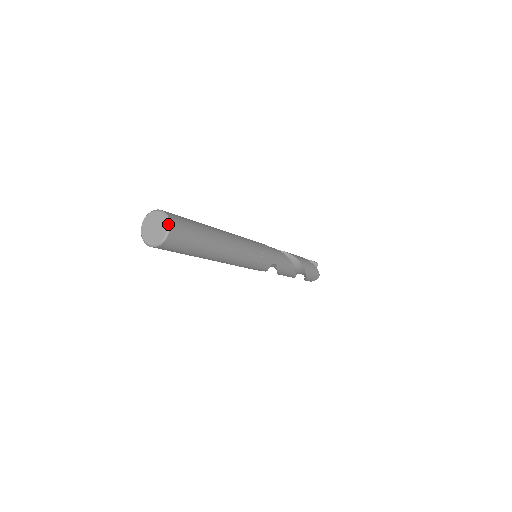
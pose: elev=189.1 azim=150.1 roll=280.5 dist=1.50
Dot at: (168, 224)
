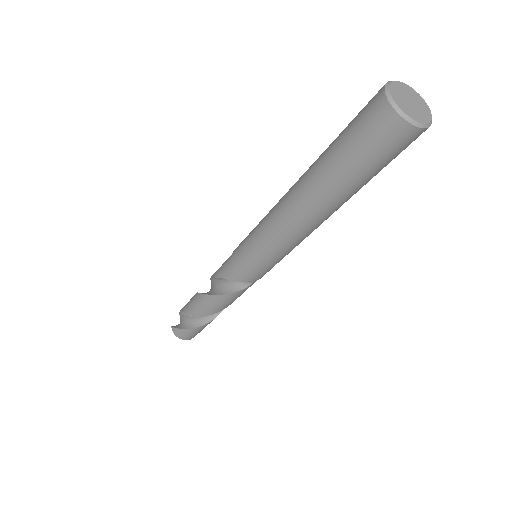
Dot at: occluded
